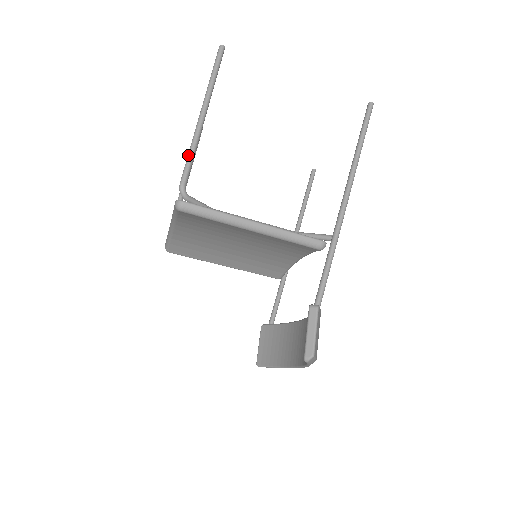
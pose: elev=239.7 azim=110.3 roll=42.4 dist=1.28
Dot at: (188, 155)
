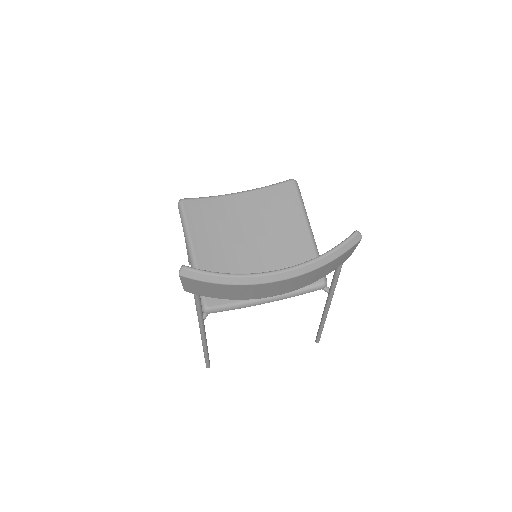
Dot at: occluded
